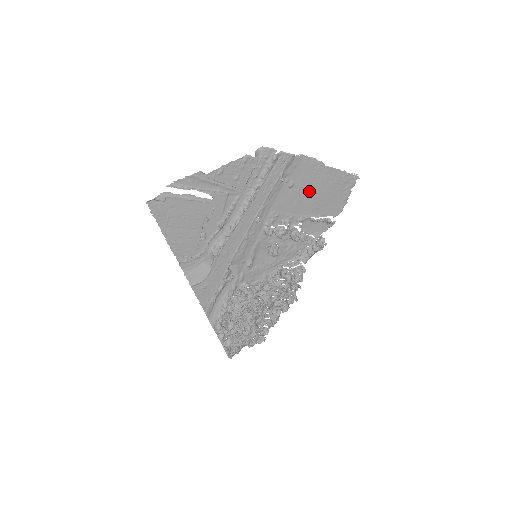
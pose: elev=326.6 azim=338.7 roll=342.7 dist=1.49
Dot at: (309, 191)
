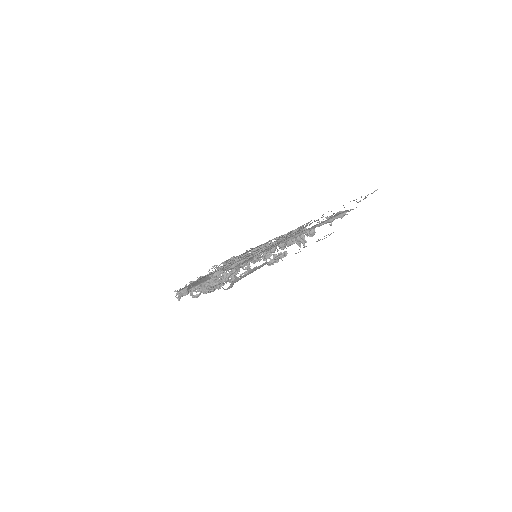
Dot at: occluded
